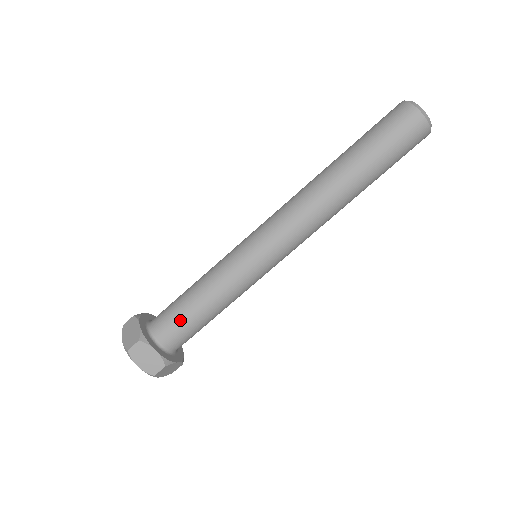
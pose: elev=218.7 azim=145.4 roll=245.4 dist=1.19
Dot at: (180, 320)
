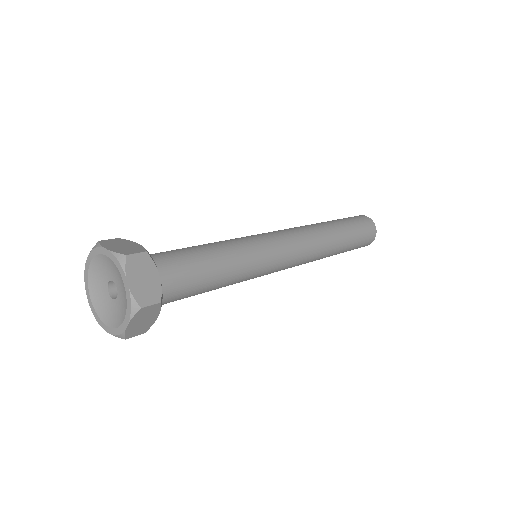
Dot at: (187, 264)
